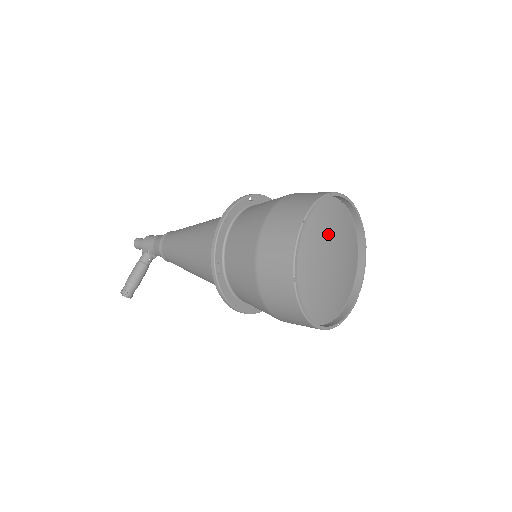
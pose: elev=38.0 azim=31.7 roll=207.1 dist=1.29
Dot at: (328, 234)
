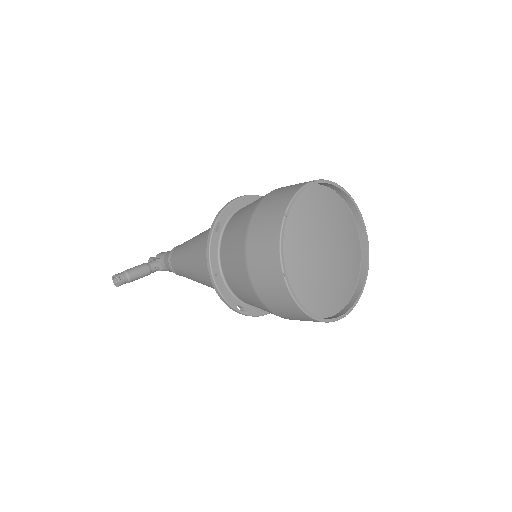
Dot at: (332, 225)
